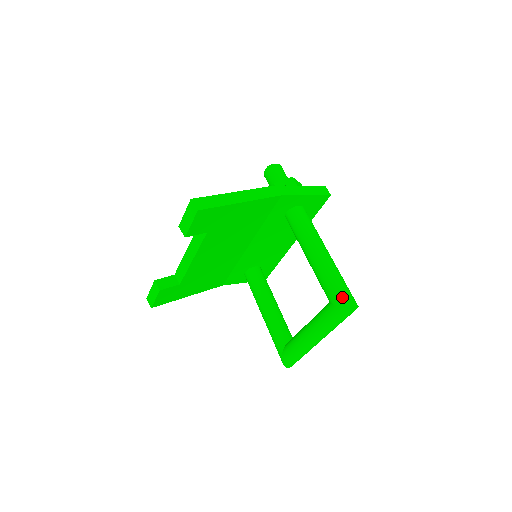
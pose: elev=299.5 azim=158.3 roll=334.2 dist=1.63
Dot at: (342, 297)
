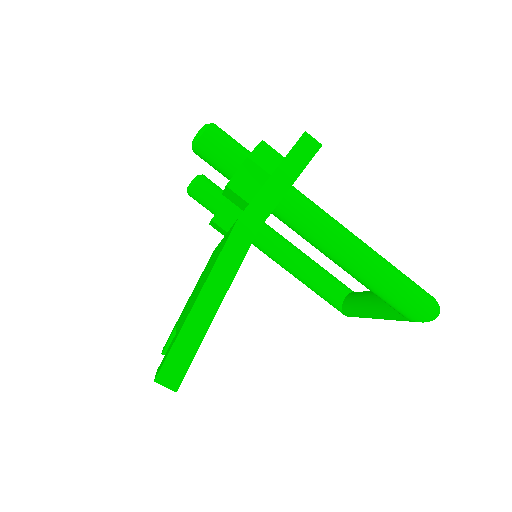
Dot at: (414, 310)
